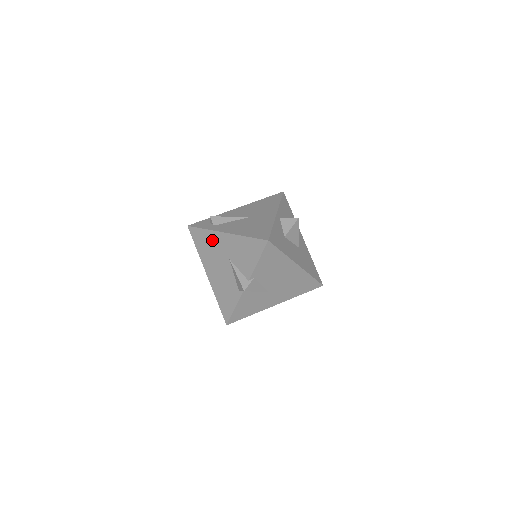
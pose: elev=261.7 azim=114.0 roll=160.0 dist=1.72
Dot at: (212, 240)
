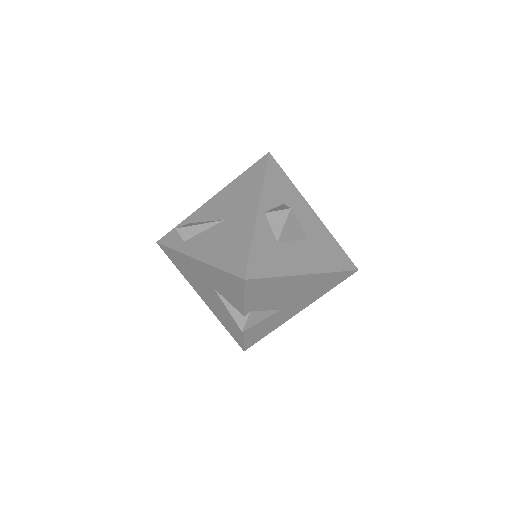
Dot at: (187, 264)
